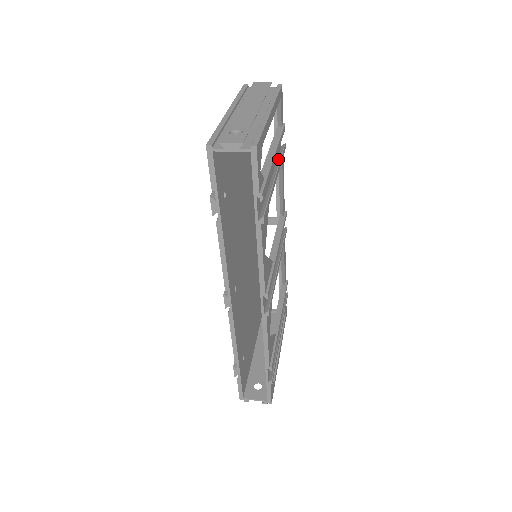
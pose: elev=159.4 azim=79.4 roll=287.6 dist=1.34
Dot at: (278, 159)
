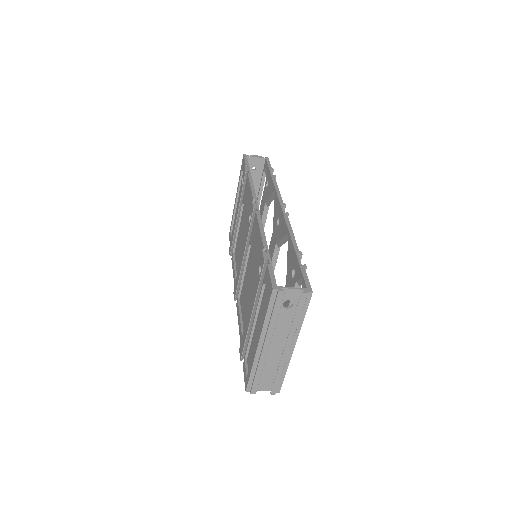
Dot at: occluded
